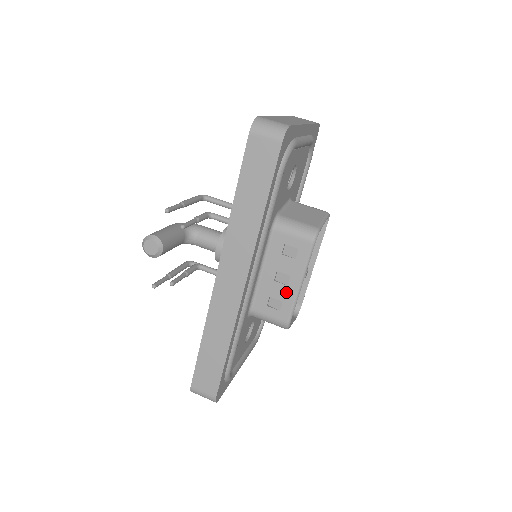
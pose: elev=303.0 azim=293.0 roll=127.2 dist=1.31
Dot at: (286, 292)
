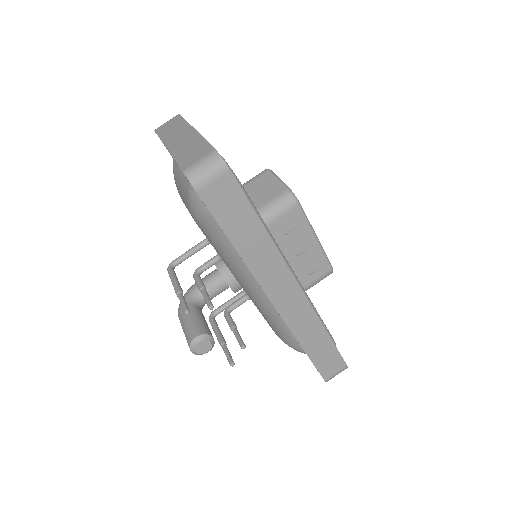
Dot at: (312, 253)
